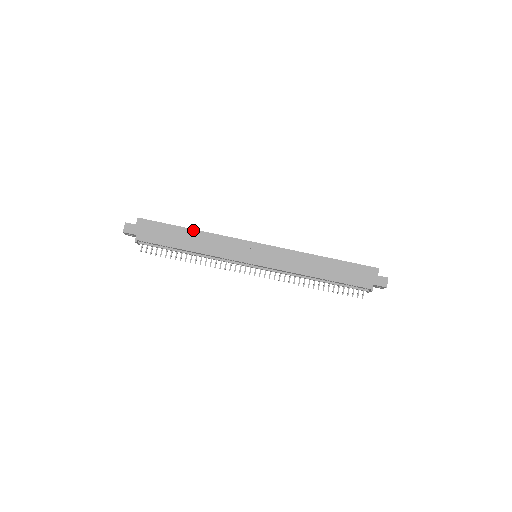
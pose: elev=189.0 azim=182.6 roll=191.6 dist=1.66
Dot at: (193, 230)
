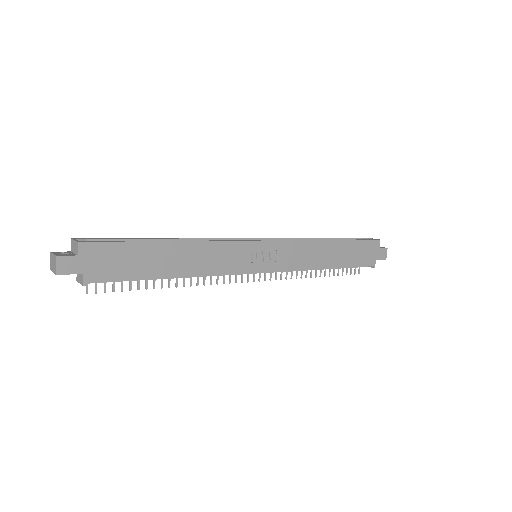
Dot at: (175, 243)
